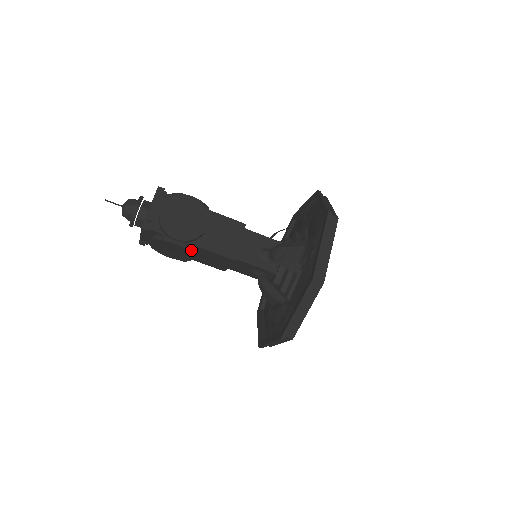
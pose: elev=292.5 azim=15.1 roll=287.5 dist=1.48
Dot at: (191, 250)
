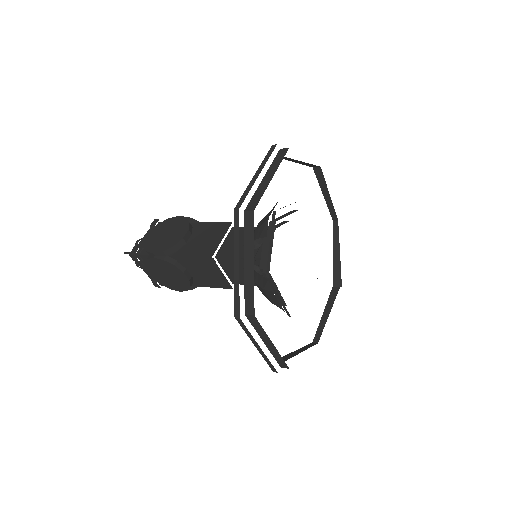
Dot at: (174, 263)
